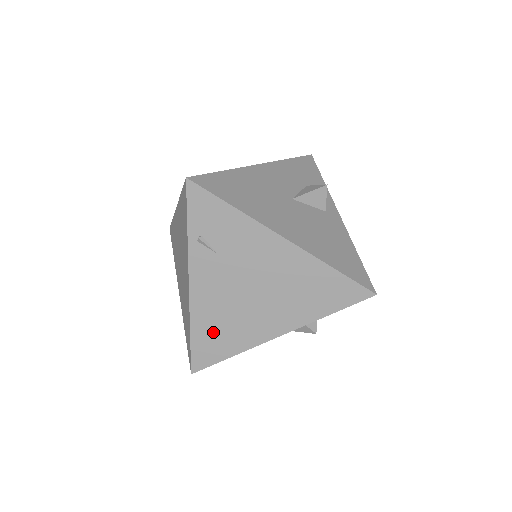
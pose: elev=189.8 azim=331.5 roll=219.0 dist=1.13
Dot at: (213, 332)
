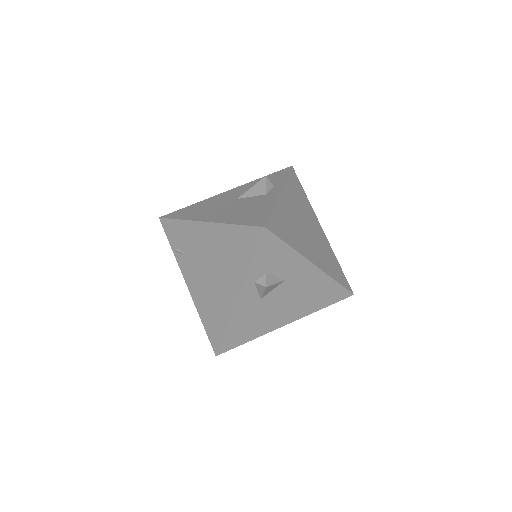
Dot at: (210, 314)
